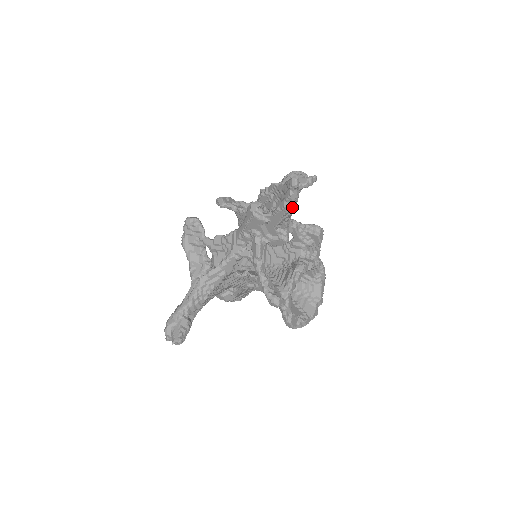
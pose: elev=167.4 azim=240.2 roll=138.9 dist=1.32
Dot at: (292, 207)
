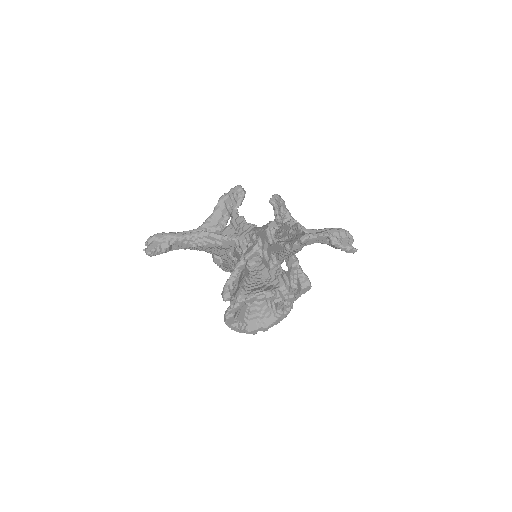
Dot at: (290, 252)
